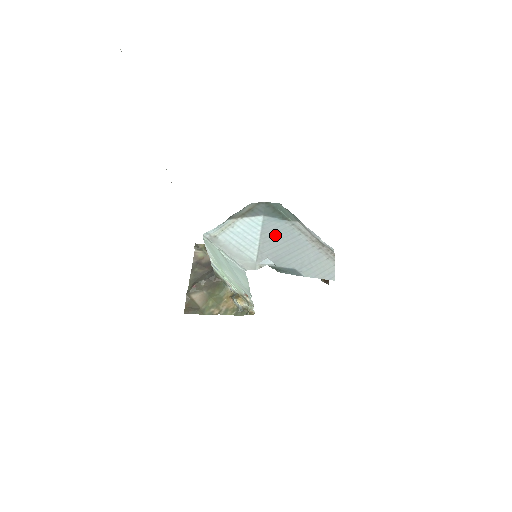
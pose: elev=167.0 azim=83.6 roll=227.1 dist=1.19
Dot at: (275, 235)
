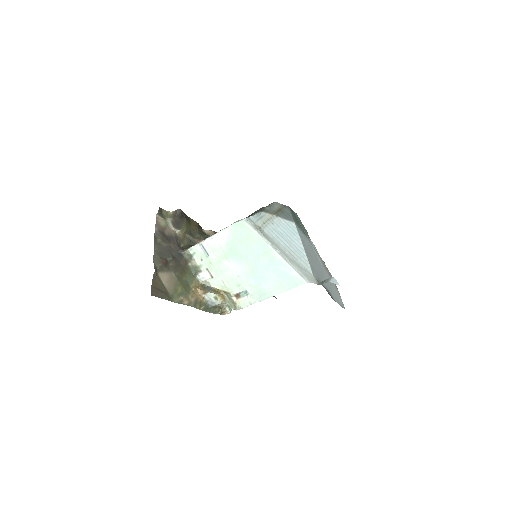
Dot at: (308, 249)
